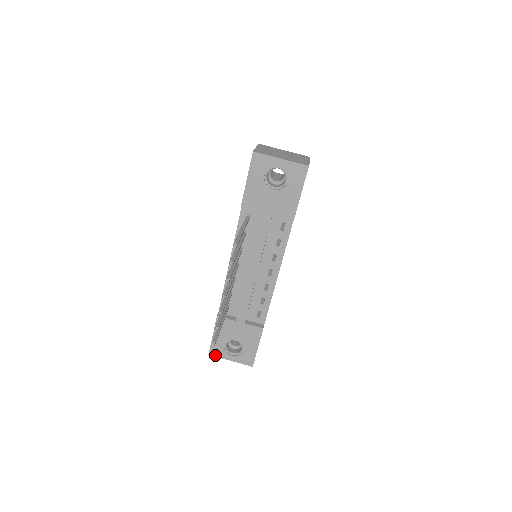
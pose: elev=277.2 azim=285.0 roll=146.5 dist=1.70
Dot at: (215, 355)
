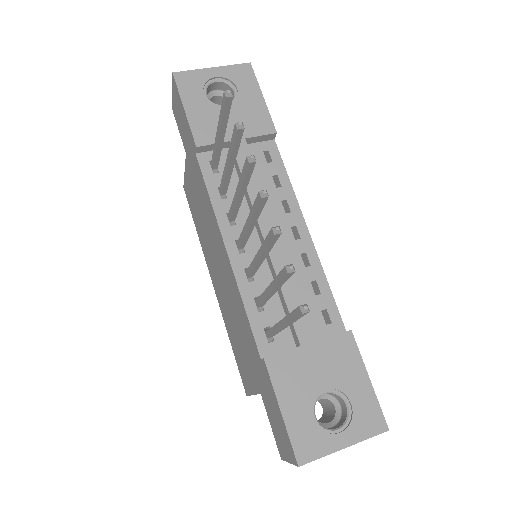
Dot at: (311, 458)
